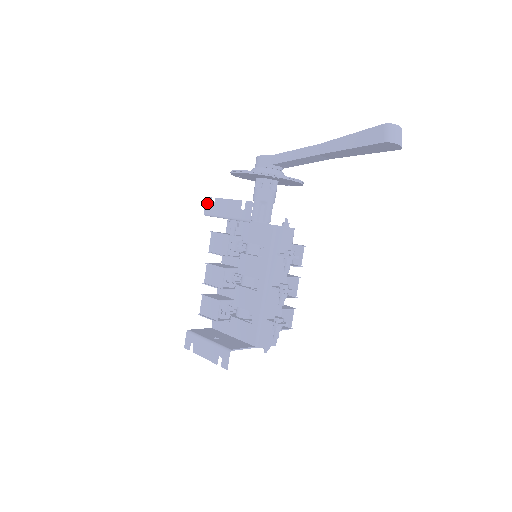
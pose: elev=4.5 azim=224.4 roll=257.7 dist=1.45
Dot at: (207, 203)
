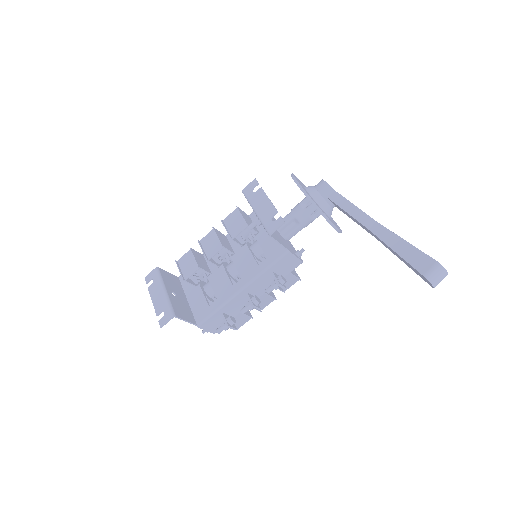
Dot at: (252, 184)
